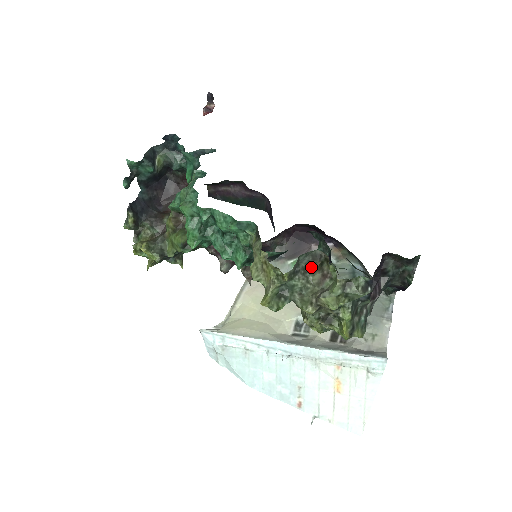
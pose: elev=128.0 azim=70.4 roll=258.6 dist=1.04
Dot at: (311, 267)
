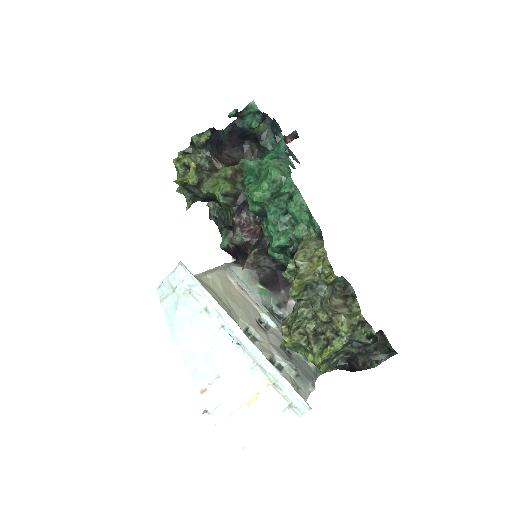
Dot at: (337, 292)
